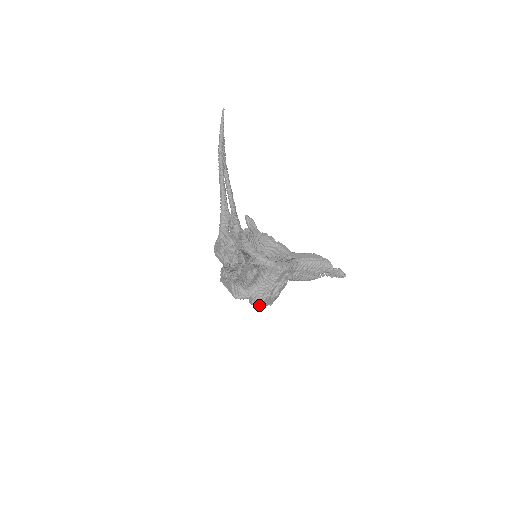
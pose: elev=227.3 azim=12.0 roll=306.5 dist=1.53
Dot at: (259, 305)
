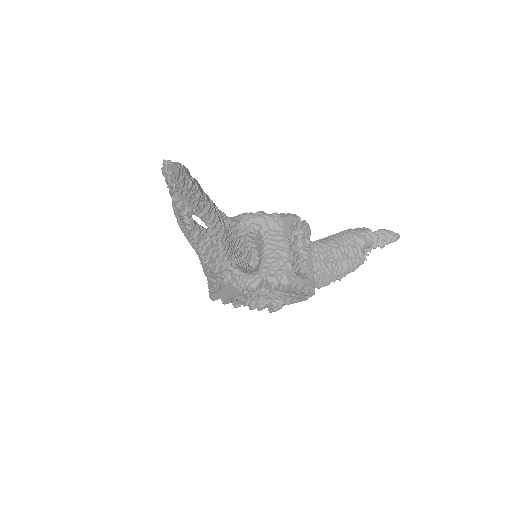
Dot at: (284, 286)
